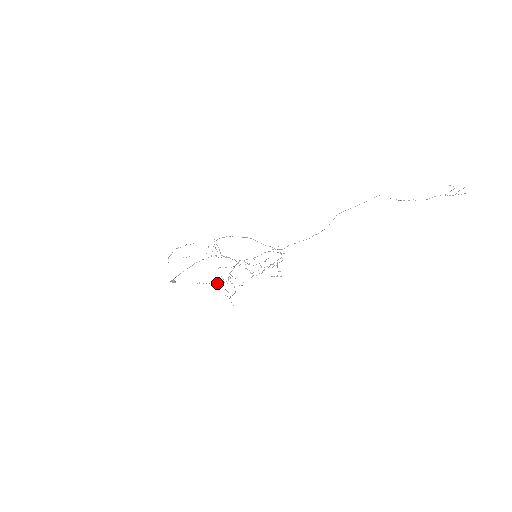
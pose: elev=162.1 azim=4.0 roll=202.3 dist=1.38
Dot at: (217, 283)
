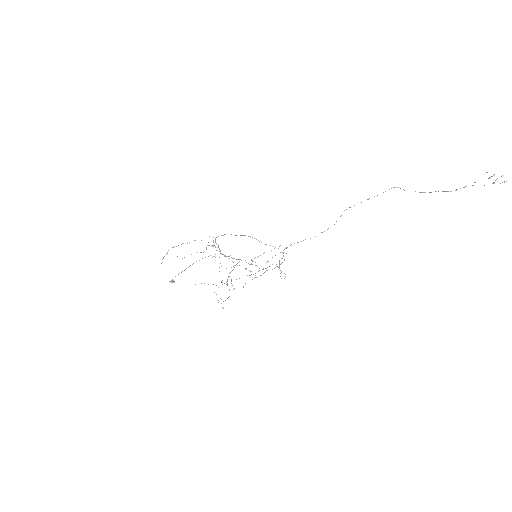
Dot at: occluded
